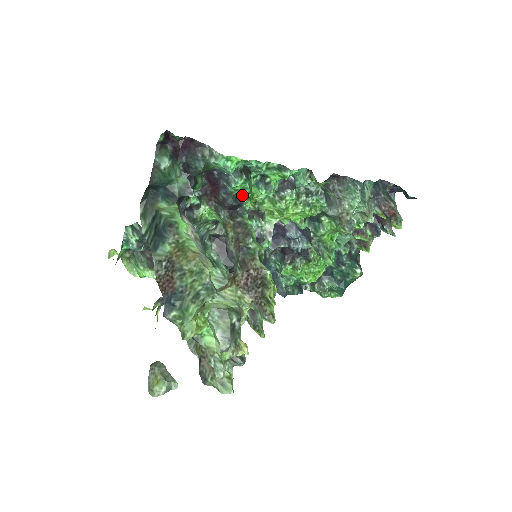
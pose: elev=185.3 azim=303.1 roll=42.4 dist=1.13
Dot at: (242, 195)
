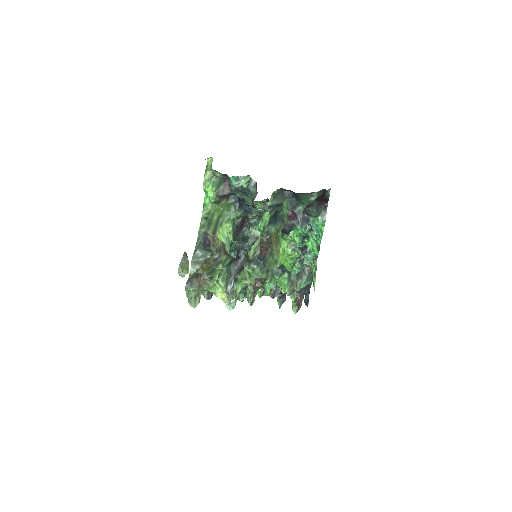
Dot at: (293, 232)
